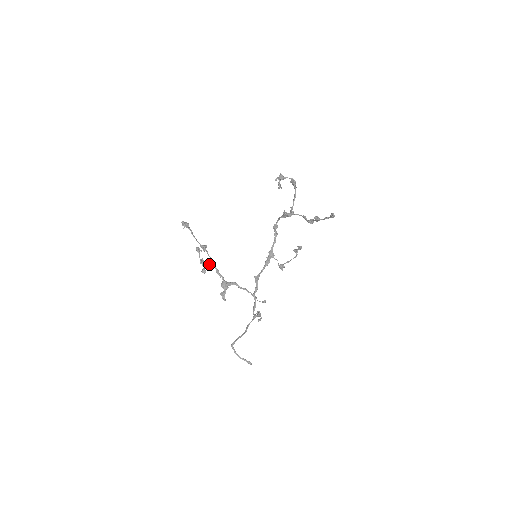
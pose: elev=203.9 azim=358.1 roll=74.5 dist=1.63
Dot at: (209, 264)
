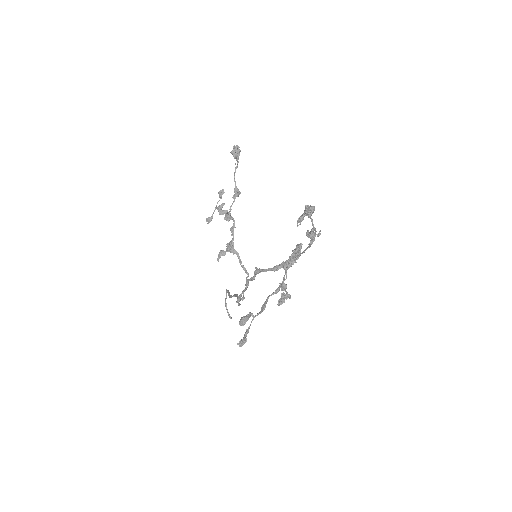
Dot at: (227, 215)
